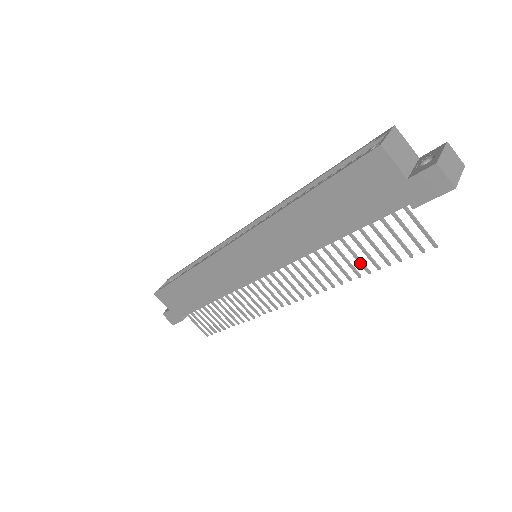
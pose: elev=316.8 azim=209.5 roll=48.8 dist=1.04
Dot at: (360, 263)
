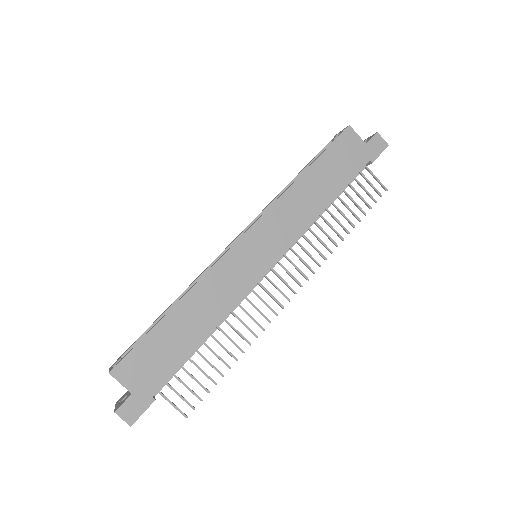
Dot at: (348, 219)
